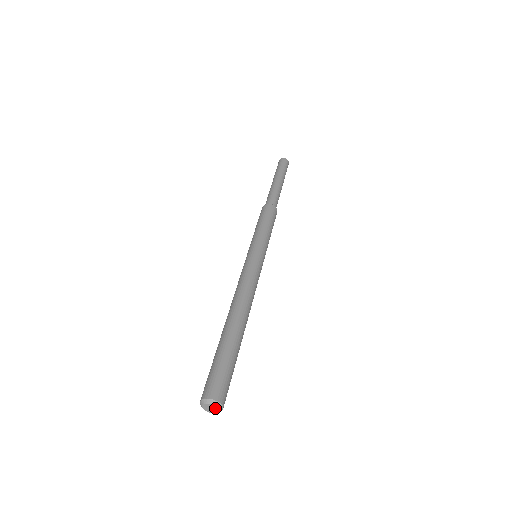
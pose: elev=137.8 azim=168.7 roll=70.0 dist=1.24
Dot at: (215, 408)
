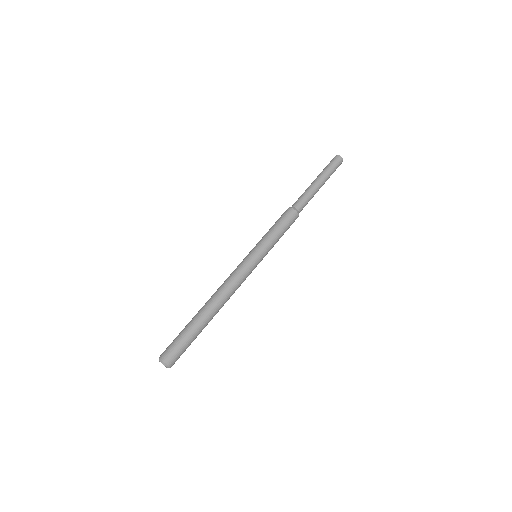
Dot at: (166, 367)
